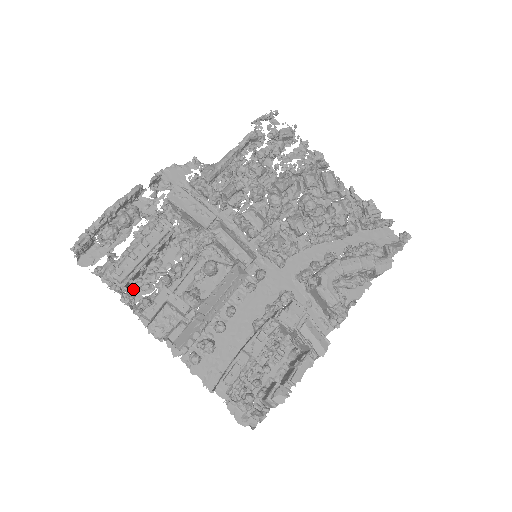
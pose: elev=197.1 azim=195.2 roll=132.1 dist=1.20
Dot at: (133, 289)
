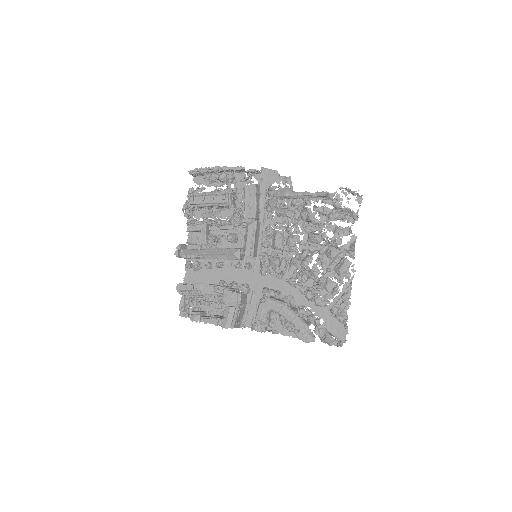
Dot at: (200, 211)
